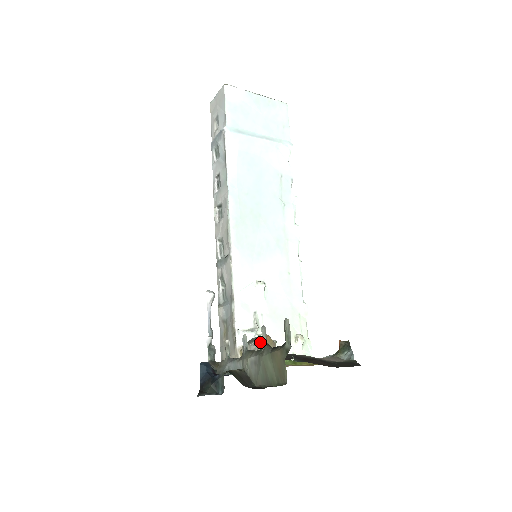
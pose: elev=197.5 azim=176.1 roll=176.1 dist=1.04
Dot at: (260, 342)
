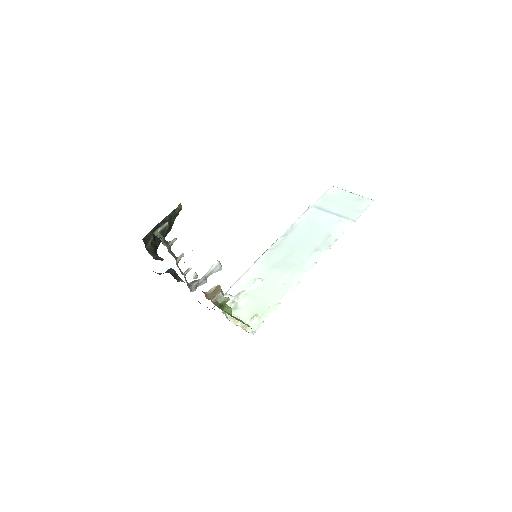
Dot at: (215, 287)
